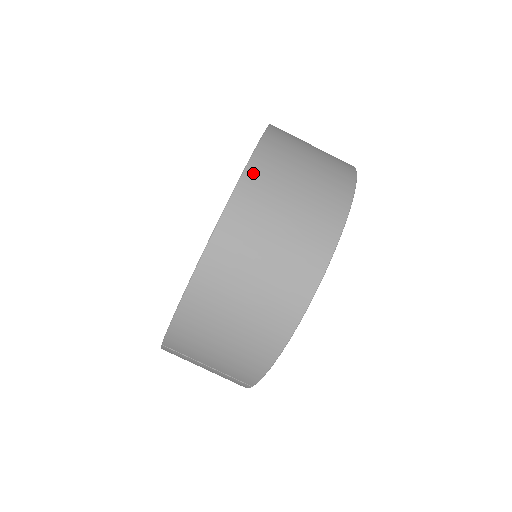
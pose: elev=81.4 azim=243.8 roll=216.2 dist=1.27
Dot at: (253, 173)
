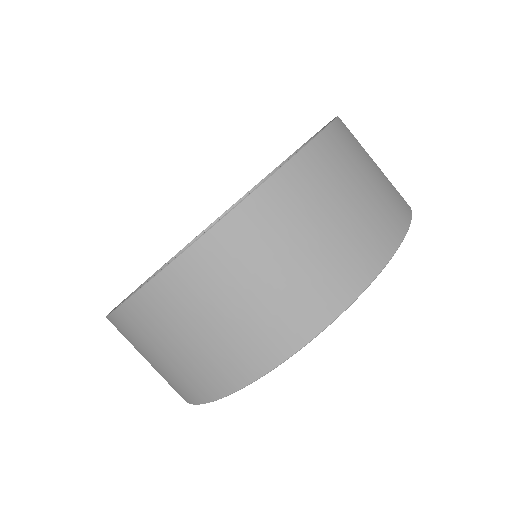
Dot at: (200, 254)
